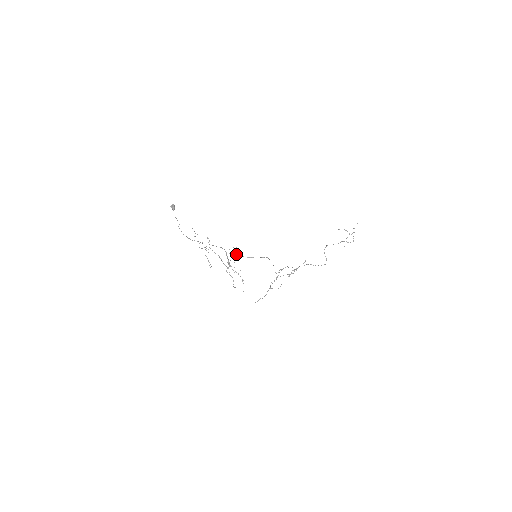
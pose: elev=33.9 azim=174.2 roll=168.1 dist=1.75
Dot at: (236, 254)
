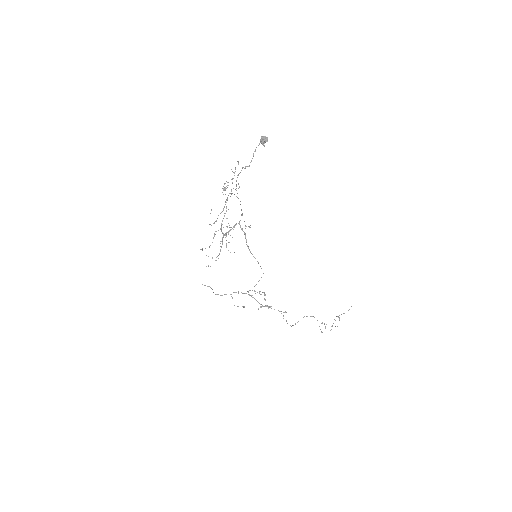
Dot at: (245, 235)
